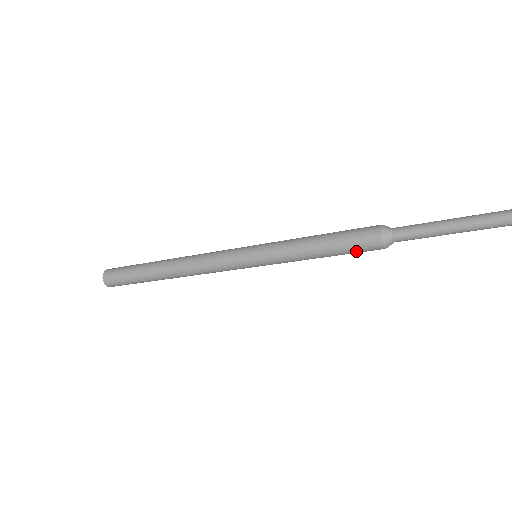
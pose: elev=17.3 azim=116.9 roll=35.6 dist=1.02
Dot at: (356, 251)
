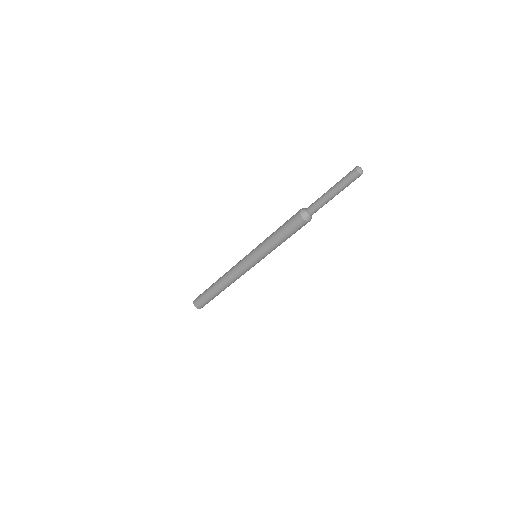
Dot at: (290, 224)
